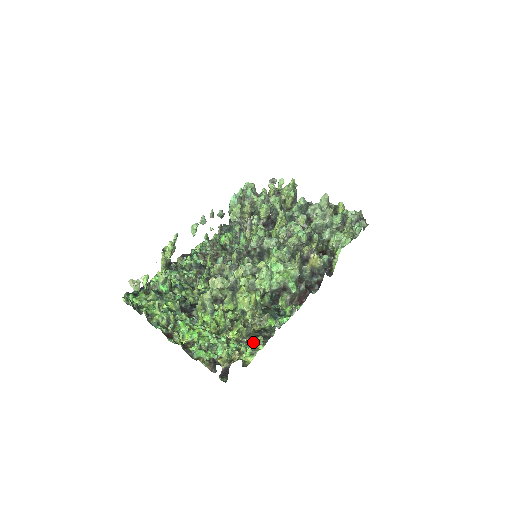
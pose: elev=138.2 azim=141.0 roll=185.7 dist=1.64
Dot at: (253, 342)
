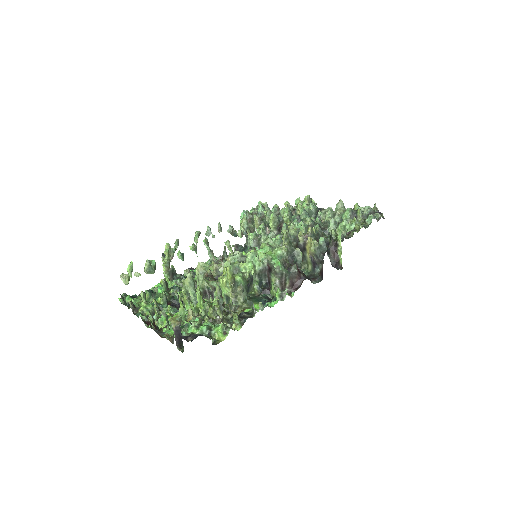
Dot at: (230, 323)
